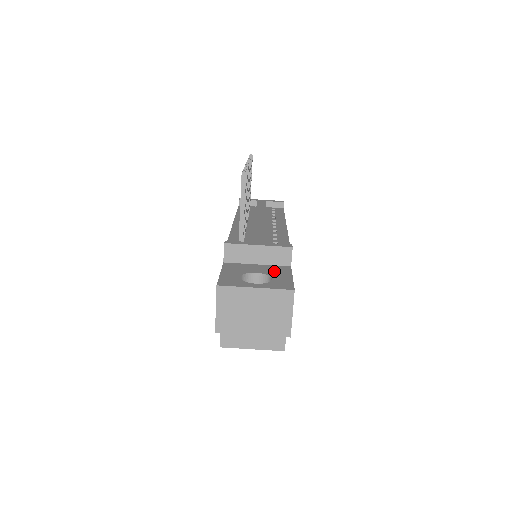
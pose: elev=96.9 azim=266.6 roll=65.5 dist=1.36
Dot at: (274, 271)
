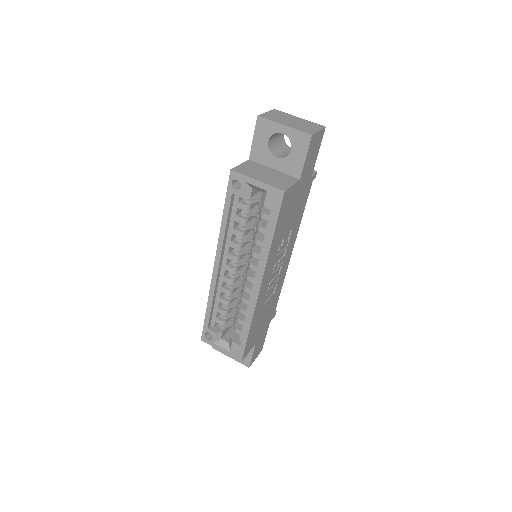
Dot at: occluded
